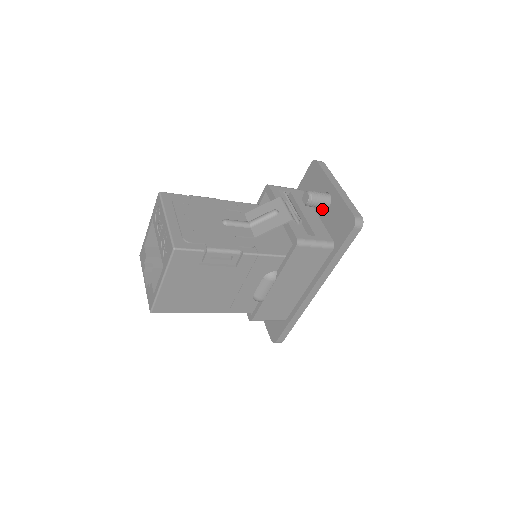
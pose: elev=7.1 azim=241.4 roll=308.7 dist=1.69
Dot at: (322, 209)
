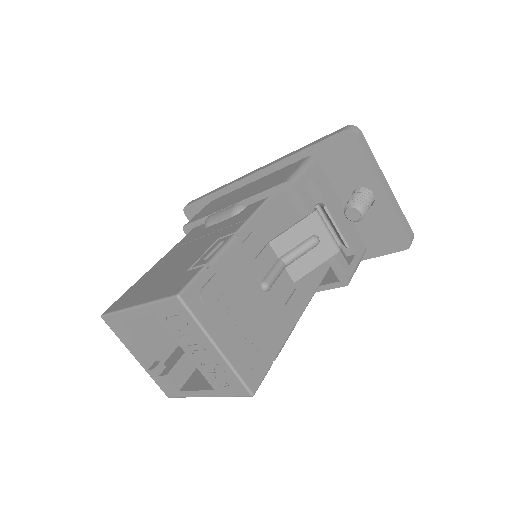
Dot at: occluded
